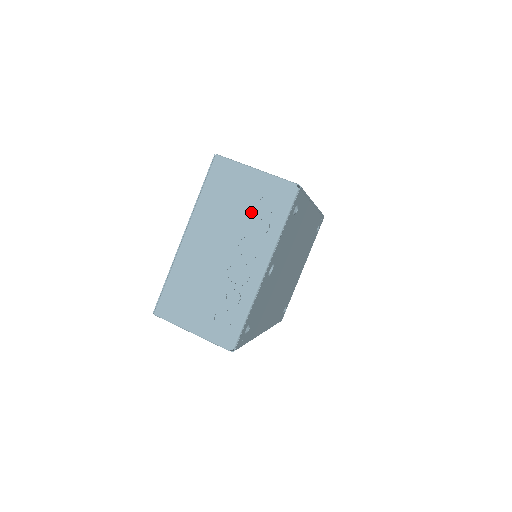
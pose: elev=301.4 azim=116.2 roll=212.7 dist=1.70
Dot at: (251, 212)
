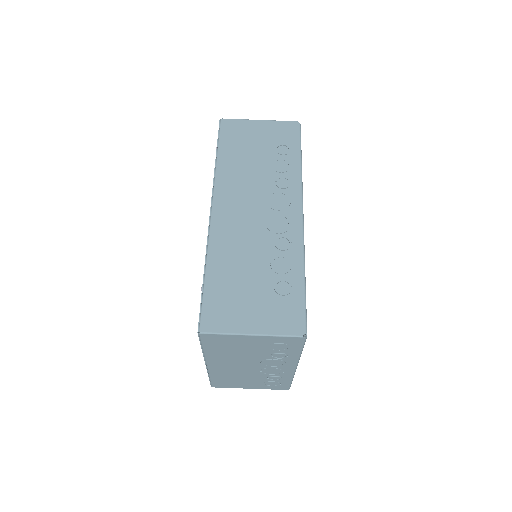
Dot at: (264, 352)
